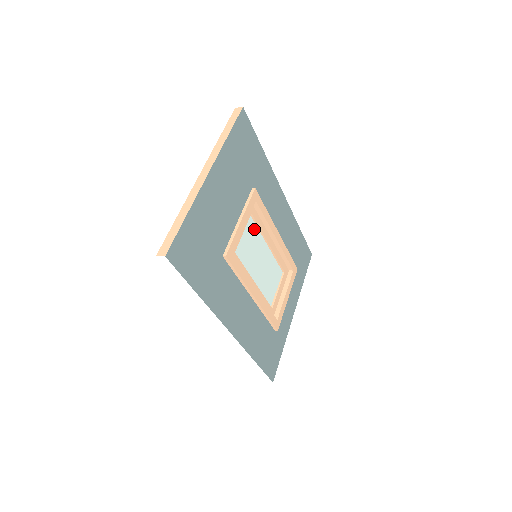
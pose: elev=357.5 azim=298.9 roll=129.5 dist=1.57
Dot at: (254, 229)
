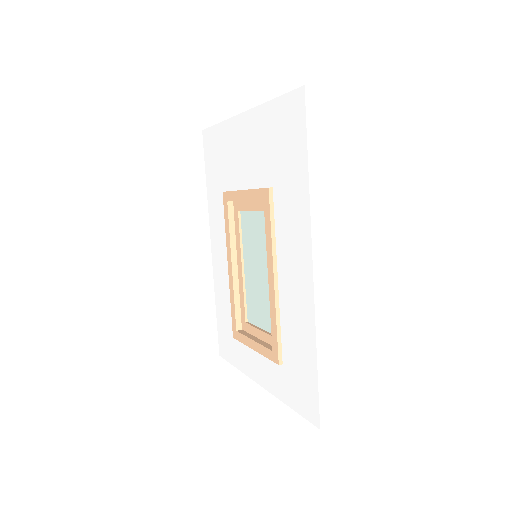
Dot at: (244, 231)
